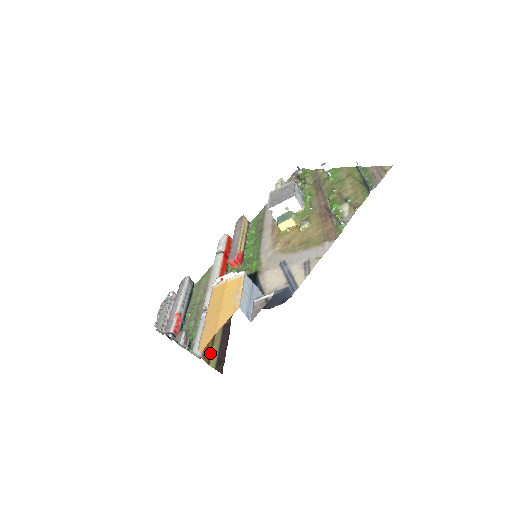
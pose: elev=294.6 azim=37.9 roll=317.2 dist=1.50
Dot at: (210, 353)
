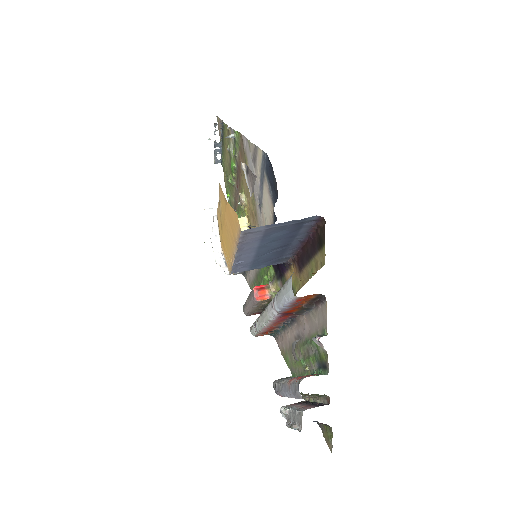
Dot at: occluded
